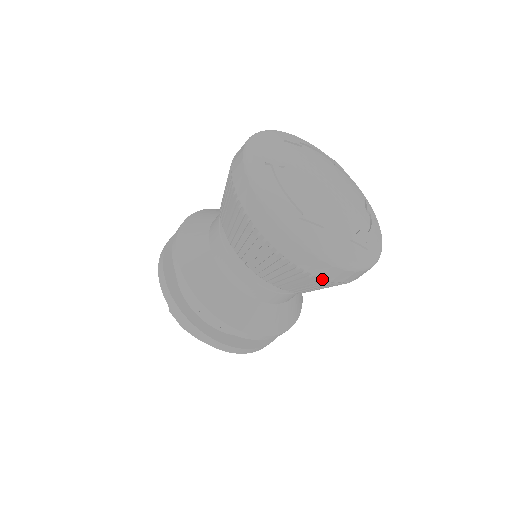
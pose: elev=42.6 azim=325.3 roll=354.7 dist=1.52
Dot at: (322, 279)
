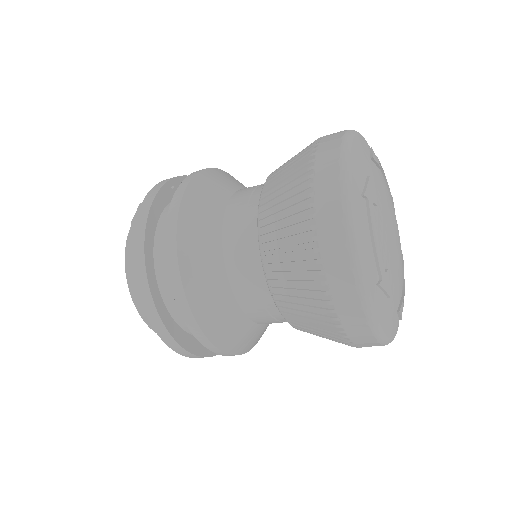
Dot at: (353, 344)
